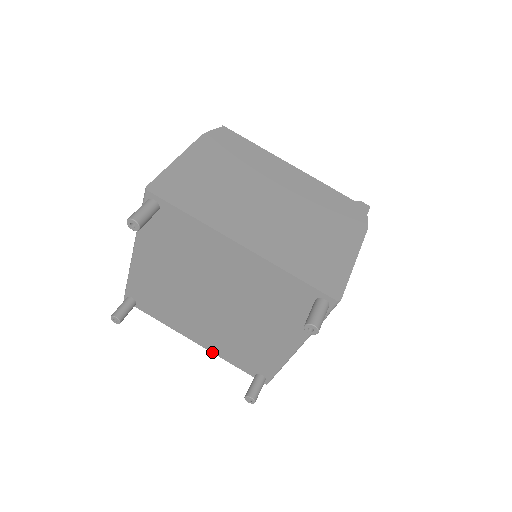
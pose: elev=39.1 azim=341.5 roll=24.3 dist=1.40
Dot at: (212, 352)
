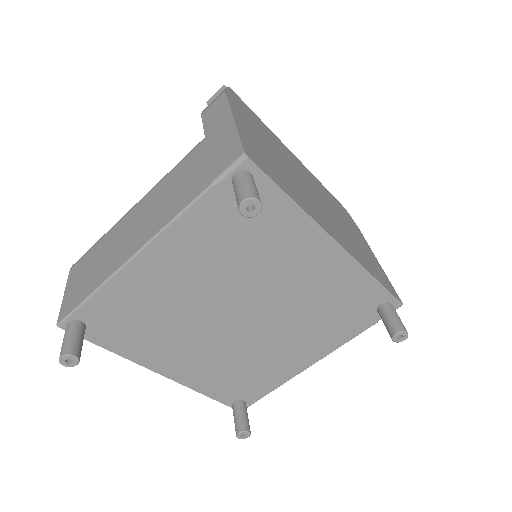
Dot at: (184, 385)
